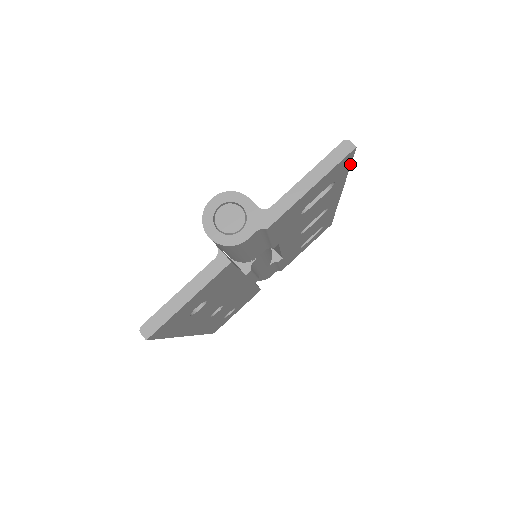
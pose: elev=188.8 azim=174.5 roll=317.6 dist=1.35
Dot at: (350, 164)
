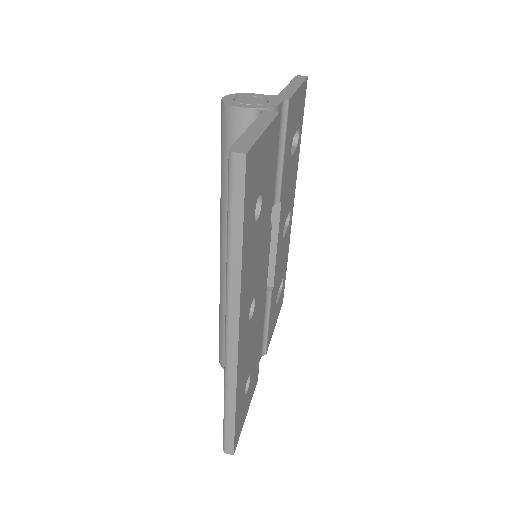
Dot at: occluded
